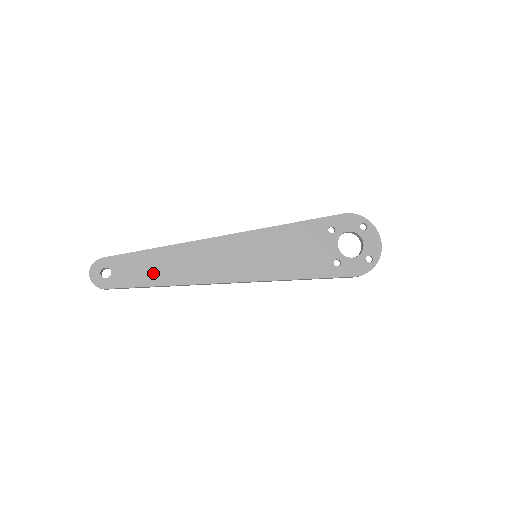
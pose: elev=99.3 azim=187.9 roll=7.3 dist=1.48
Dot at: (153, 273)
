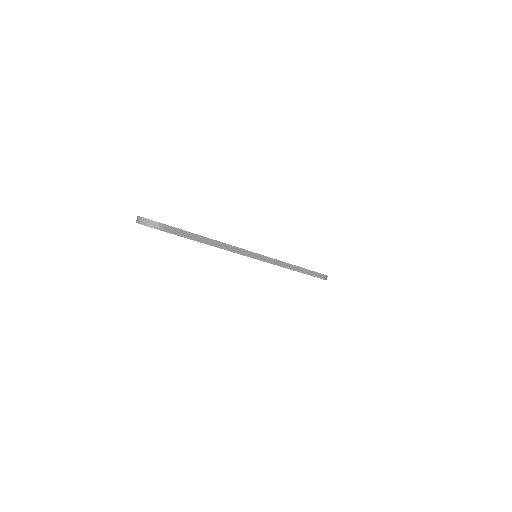
Dot at: occluded
